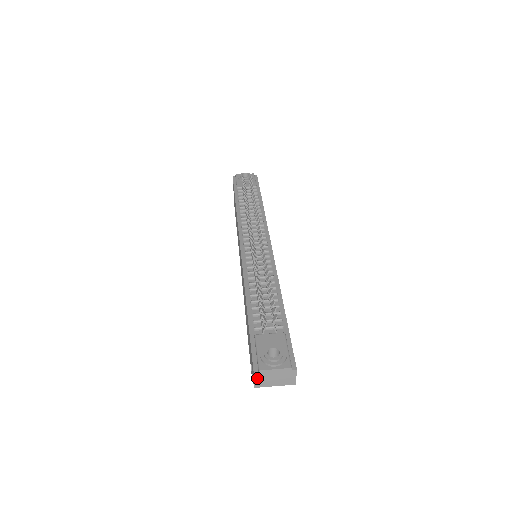
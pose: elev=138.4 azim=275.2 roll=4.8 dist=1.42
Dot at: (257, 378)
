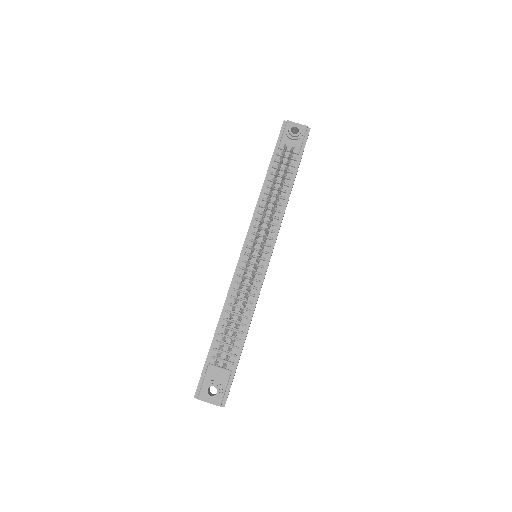
Dot at: occluded
